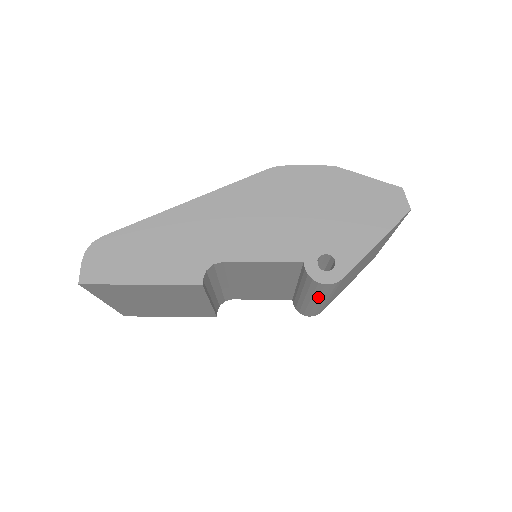
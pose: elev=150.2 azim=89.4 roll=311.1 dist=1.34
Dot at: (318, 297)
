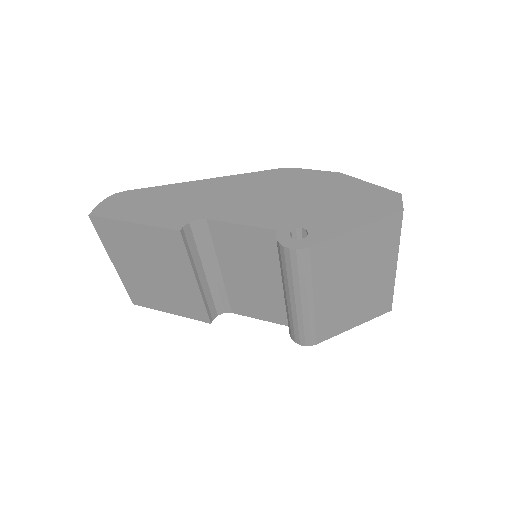
Dot at: (293, 286)
